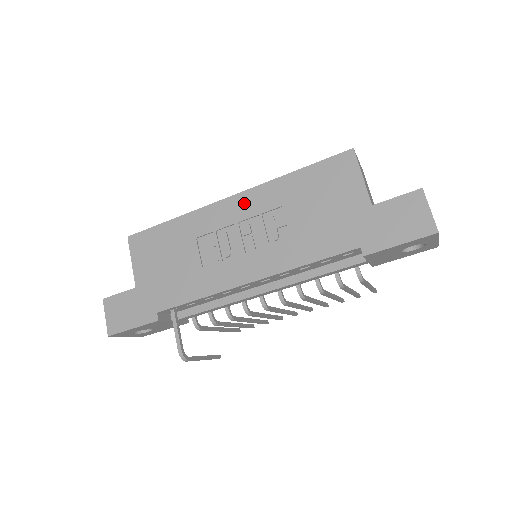
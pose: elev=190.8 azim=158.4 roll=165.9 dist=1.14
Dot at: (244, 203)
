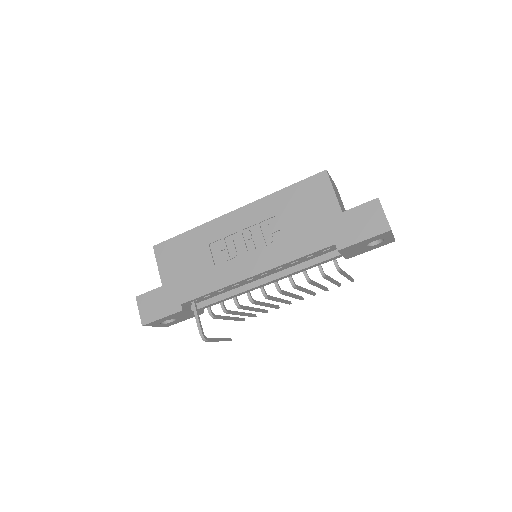
Dot at: (245, 215)
